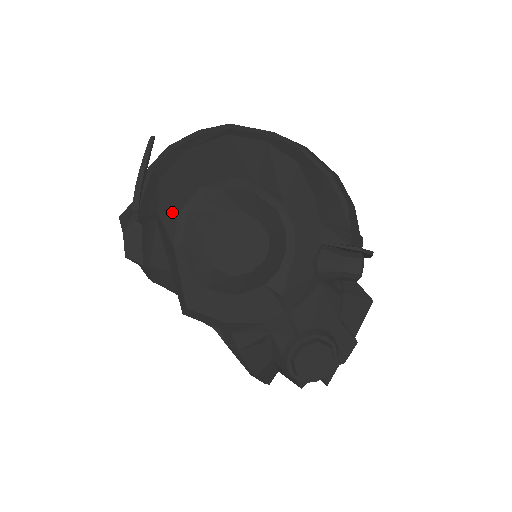
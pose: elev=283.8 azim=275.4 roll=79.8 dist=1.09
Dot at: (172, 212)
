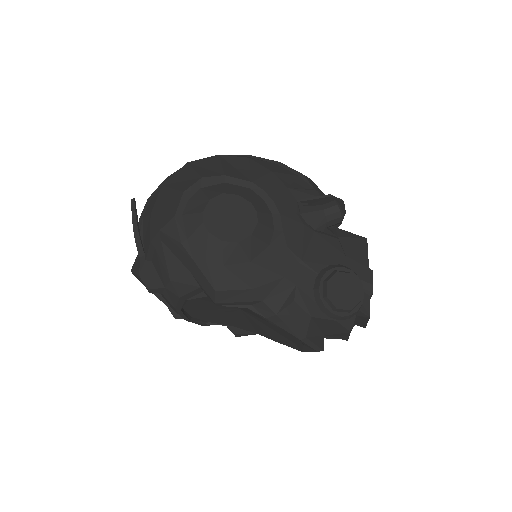
Dot at: (169, 221)
